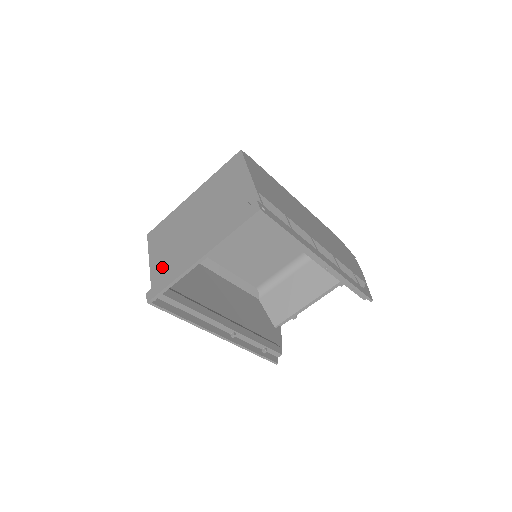
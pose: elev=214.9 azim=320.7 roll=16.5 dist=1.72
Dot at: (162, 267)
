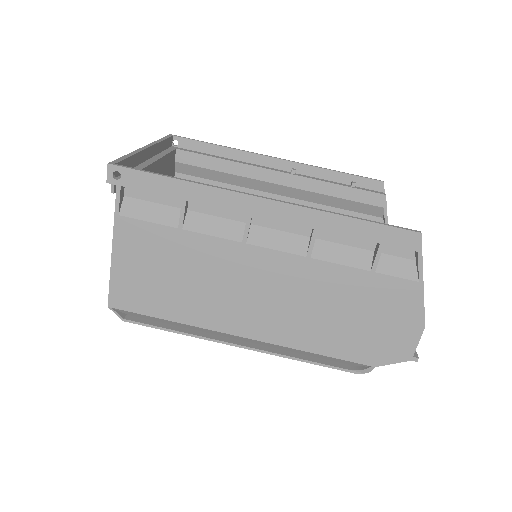
Dot at: occluded
